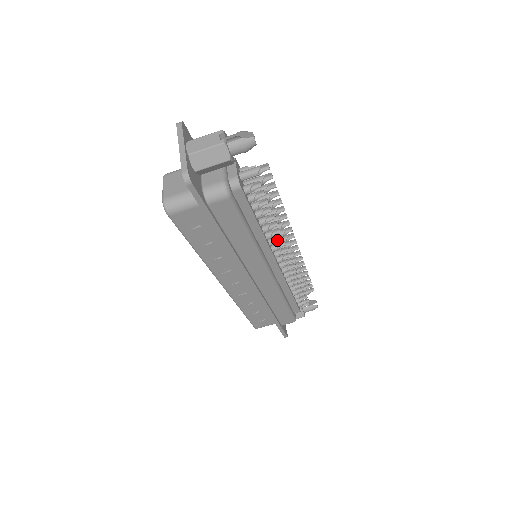
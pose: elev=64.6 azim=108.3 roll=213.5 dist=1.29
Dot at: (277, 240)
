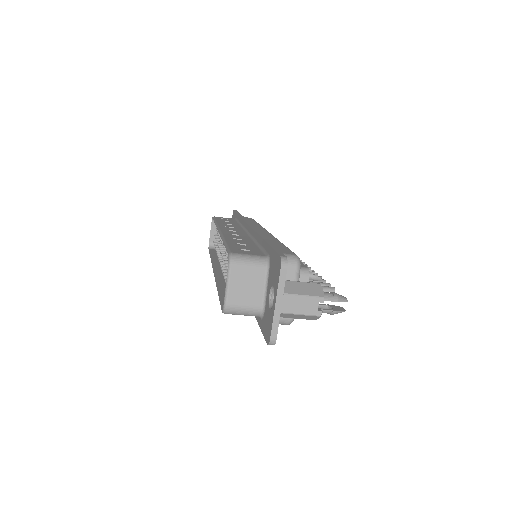
Dot at: occluded
